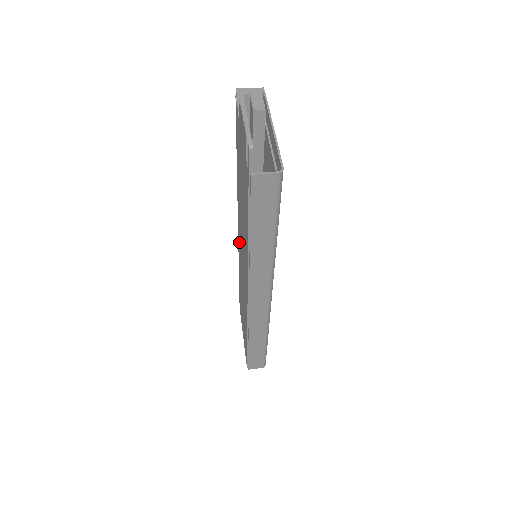
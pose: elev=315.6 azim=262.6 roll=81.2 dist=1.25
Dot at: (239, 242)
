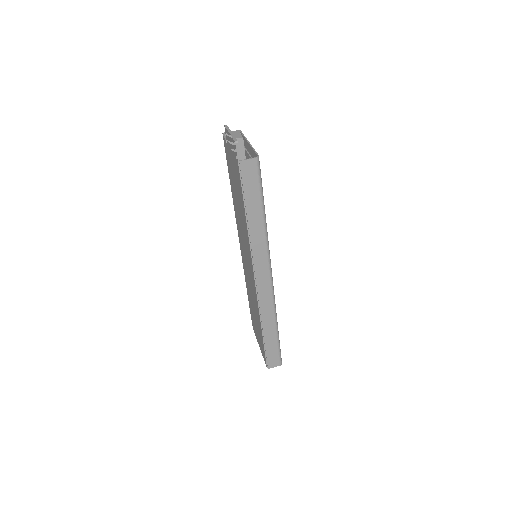
Dot at: (242, 253)
